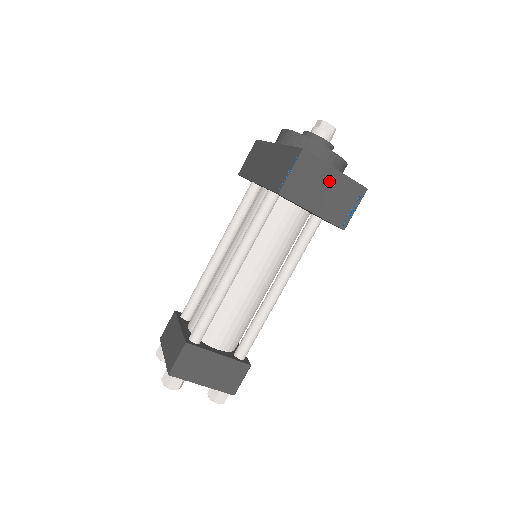
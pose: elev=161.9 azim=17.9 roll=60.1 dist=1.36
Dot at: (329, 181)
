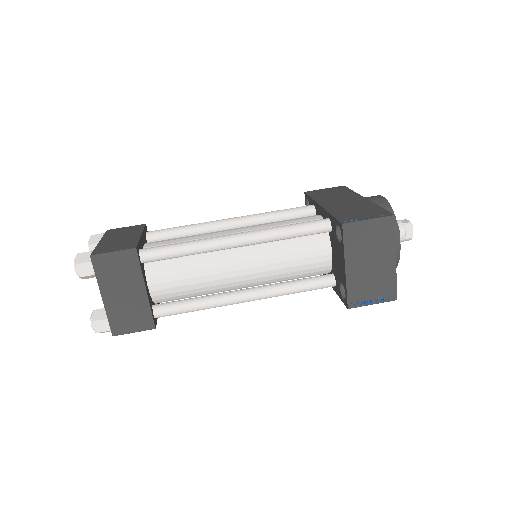
Dot at: (382, 260)
